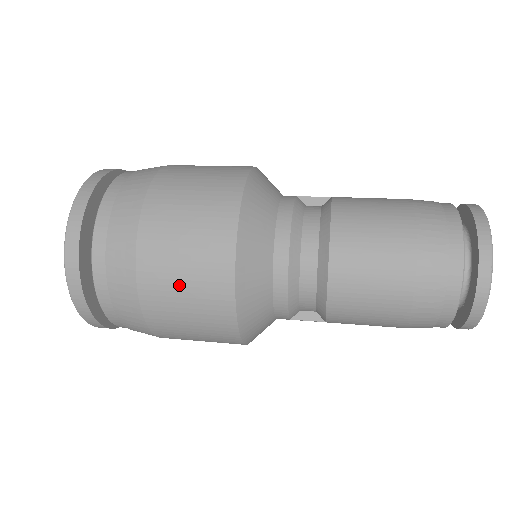
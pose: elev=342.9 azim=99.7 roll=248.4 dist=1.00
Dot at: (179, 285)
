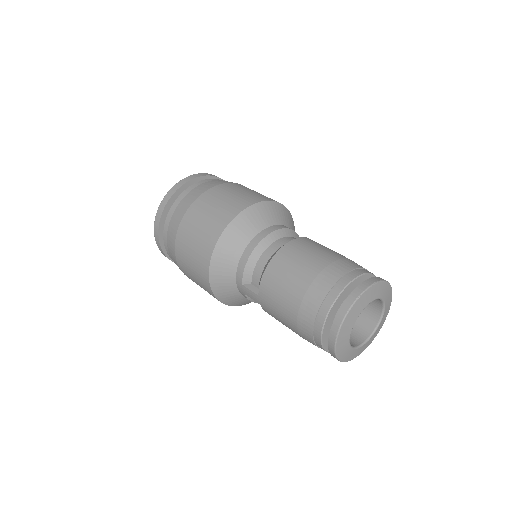
Dot at: (208, 212)
